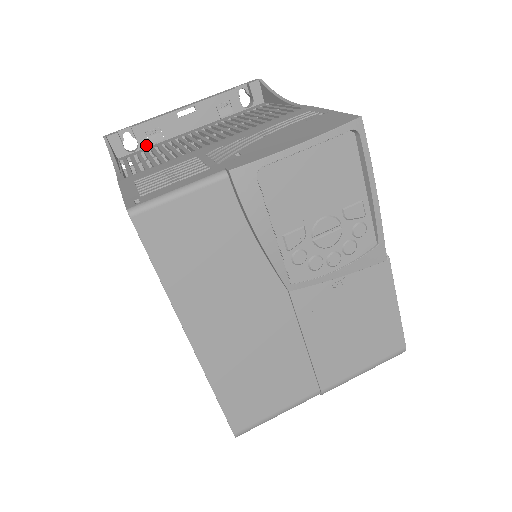
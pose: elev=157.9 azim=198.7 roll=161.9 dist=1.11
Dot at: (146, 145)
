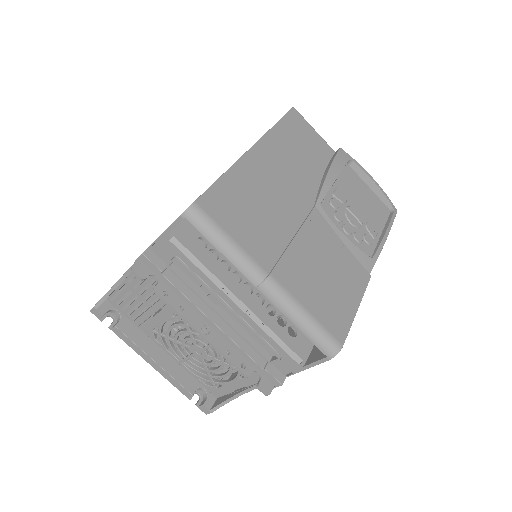
Dot at: occluded
